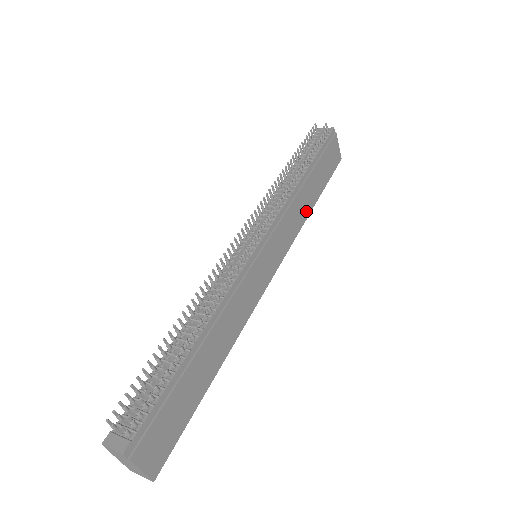
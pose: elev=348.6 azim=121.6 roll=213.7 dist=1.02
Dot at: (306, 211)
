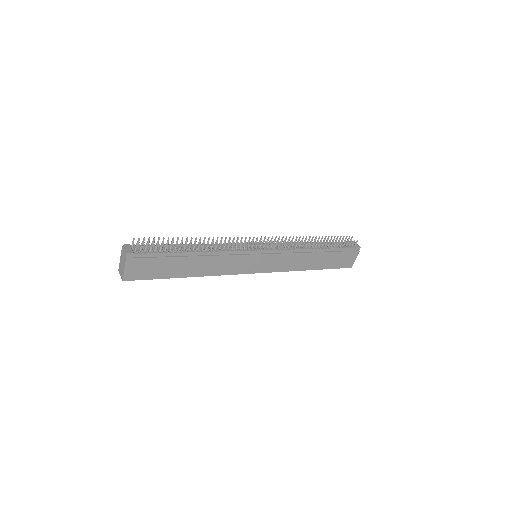
Dot at: (303, 267)
